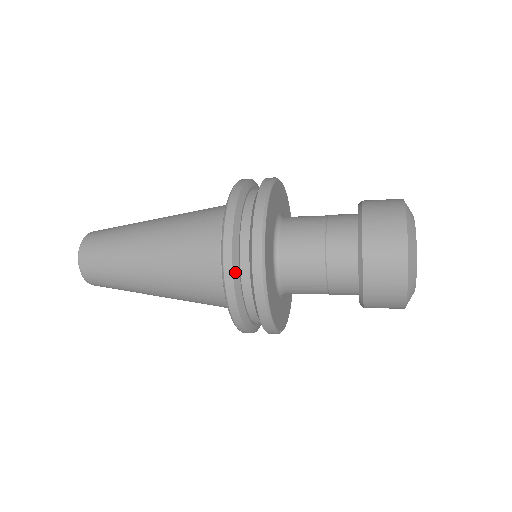
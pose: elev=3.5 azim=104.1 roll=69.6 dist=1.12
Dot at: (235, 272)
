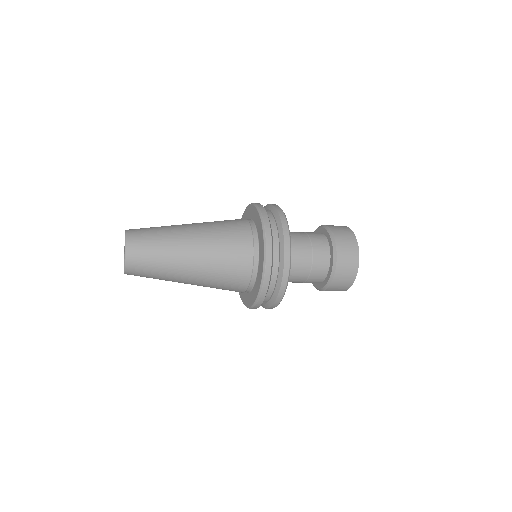
Dot at: occluded
